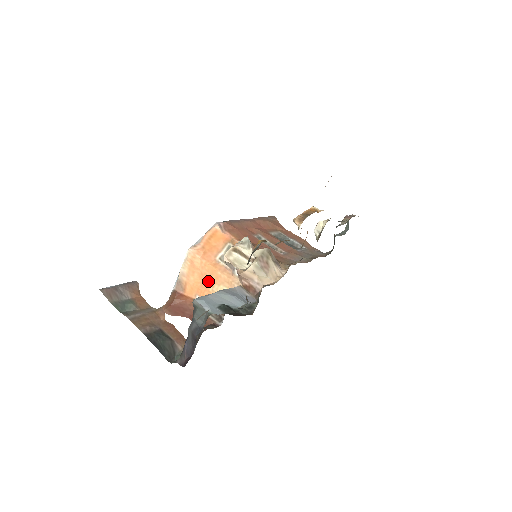
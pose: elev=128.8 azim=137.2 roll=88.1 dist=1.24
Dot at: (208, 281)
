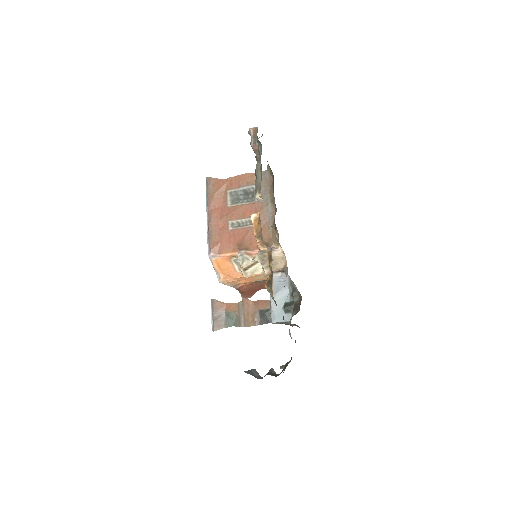
Dot at: (248, 279)
